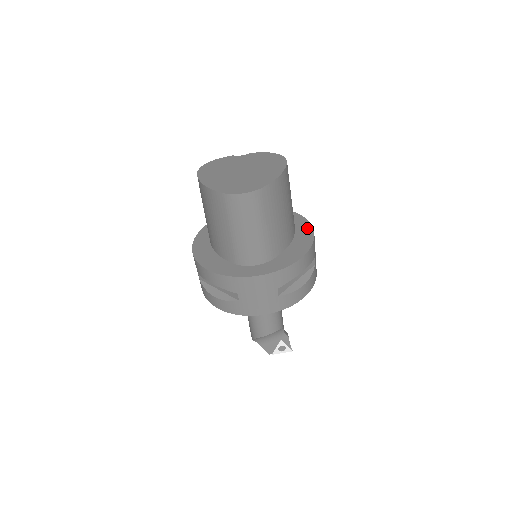
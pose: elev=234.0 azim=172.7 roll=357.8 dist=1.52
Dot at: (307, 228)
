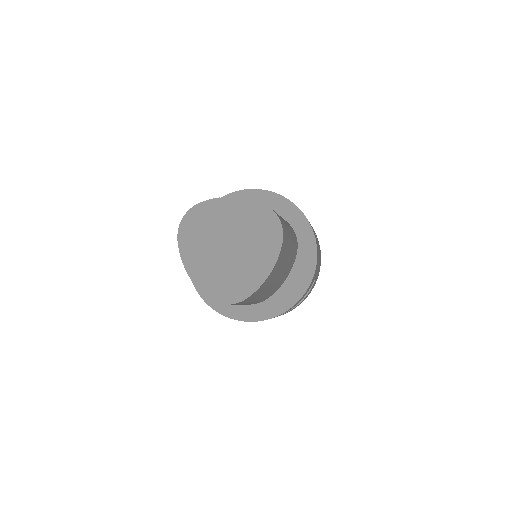
Dot at: (311, 251)
